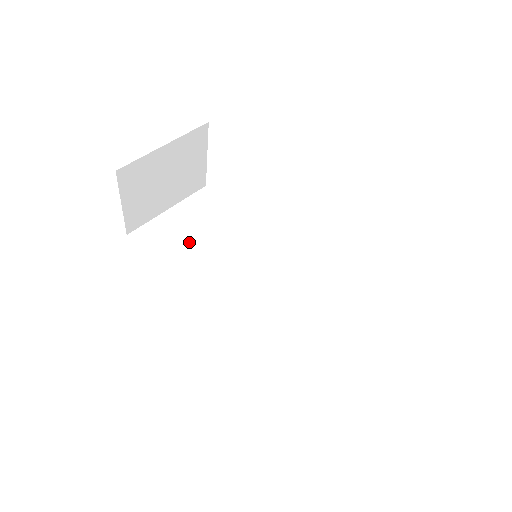
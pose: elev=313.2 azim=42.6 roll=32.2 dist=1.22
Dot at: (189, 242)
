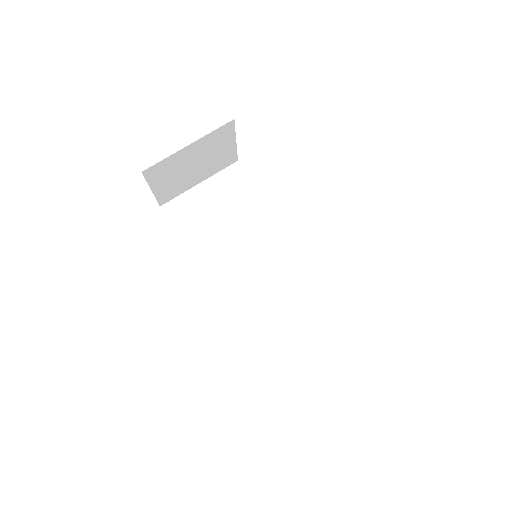
Dot at: (211, 220)
